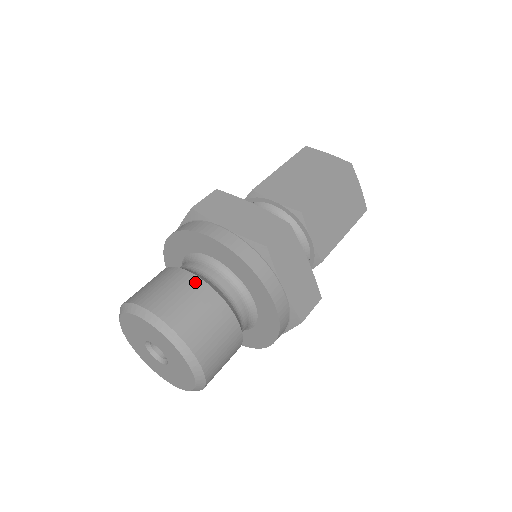
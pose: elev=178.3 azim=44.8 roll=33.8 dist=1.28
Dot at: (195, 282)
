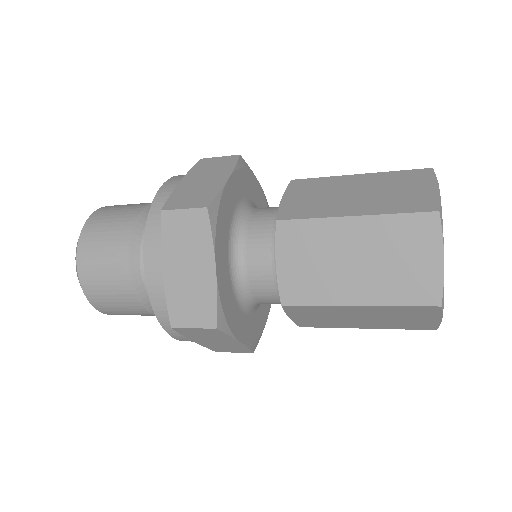
Dot at: occluded
